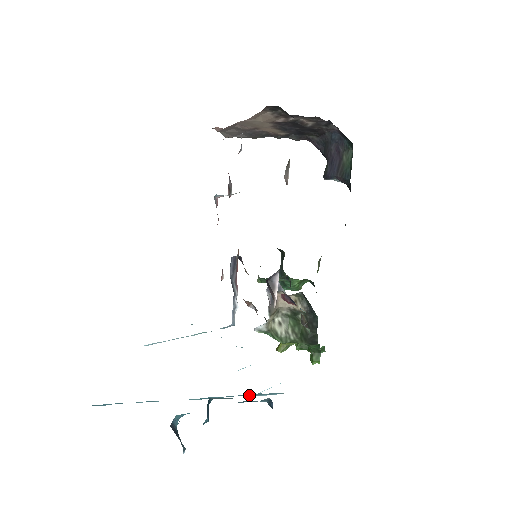
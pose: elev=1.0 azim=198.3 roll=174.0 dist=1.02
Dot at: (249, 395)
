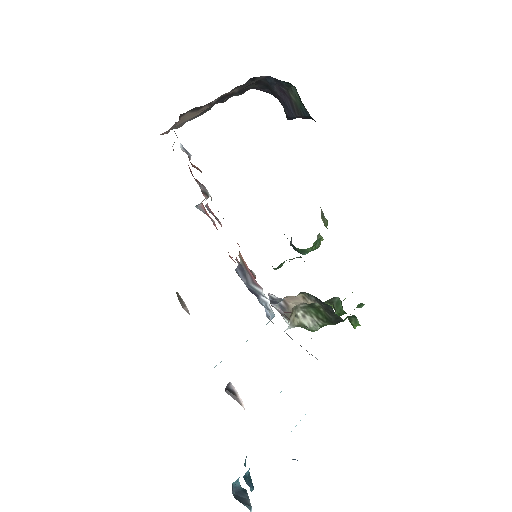
Dot at: occluded
